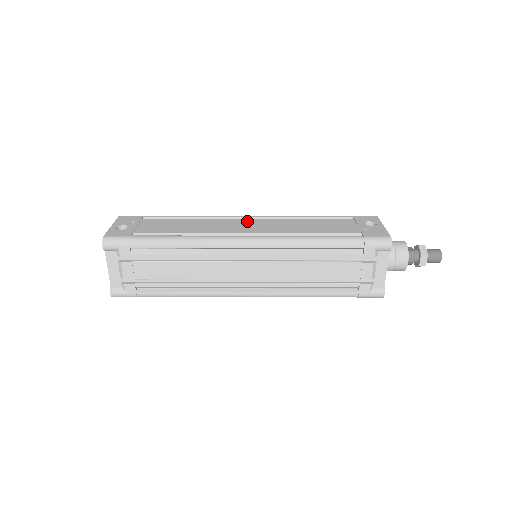
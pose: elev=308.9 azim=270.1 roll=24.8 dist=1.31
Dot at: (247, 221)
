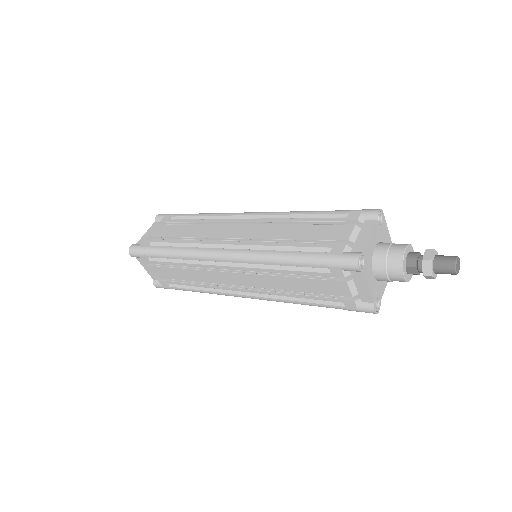
Dot at: occluded
